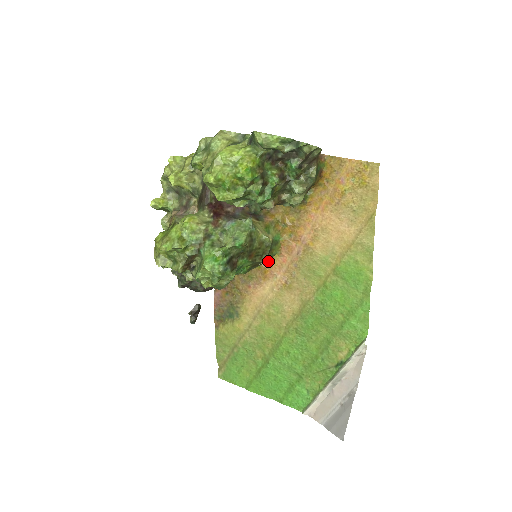
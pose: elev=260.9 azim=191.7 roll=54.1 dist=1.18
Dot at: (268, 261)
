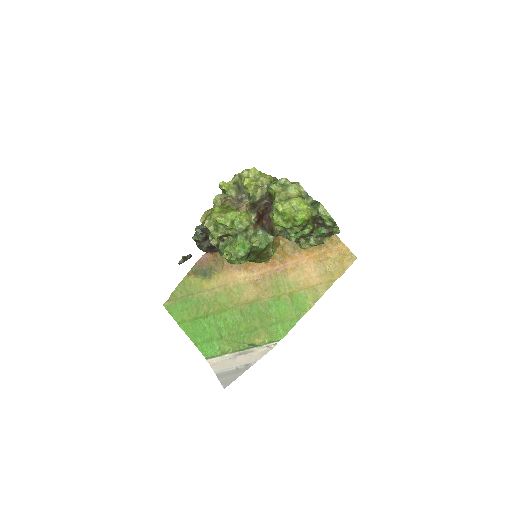
Dot at: occluded
